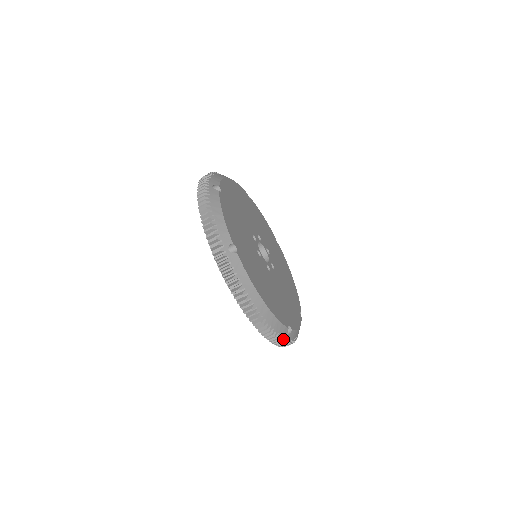
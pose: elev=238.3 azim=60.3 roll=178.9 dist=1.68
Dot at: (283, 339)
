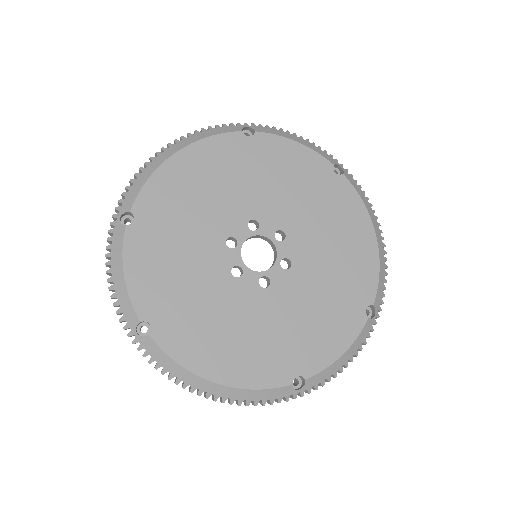
Dot at: (288, 398)
